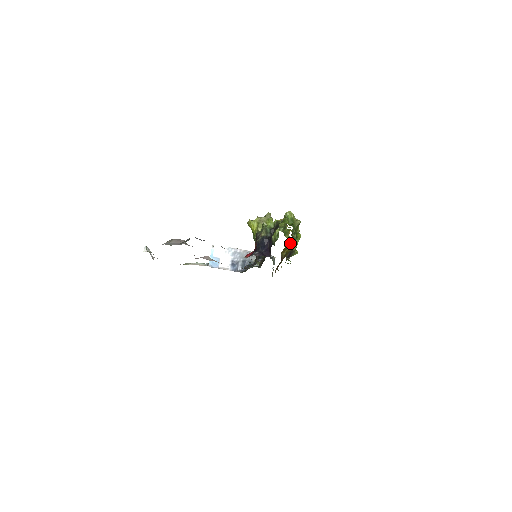
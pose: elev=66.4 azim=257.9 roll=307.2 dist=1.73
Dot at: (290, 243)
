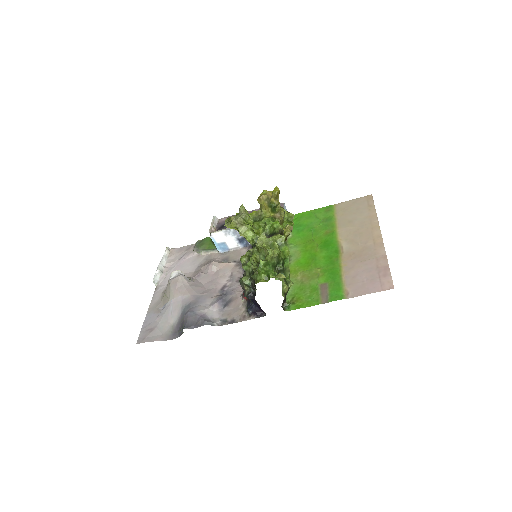
Dot at: occluded
